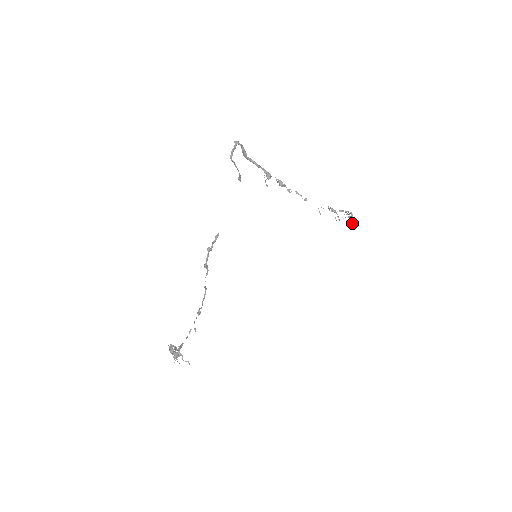
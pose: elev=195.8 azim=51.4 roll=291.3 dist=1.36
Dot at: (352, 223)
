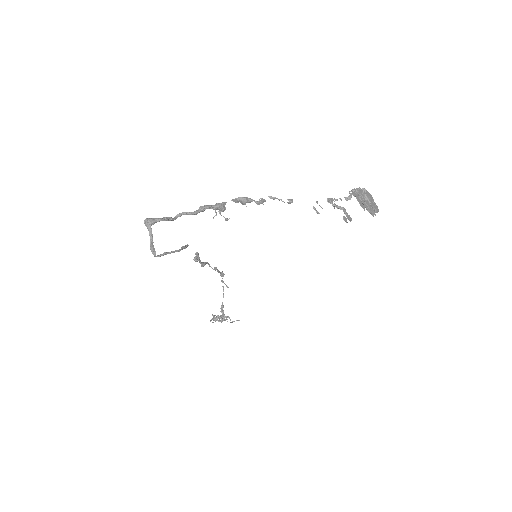
Dot at: (371, 209)
